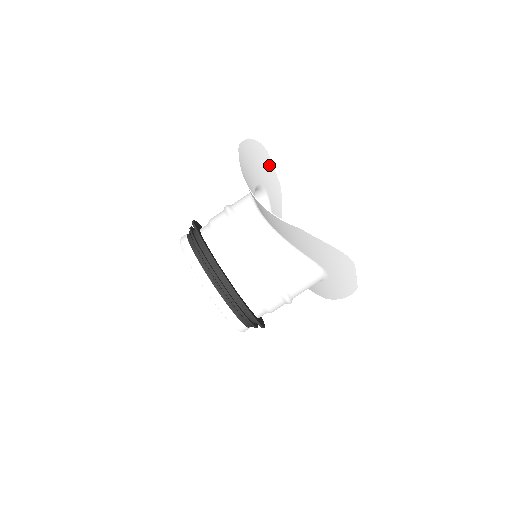
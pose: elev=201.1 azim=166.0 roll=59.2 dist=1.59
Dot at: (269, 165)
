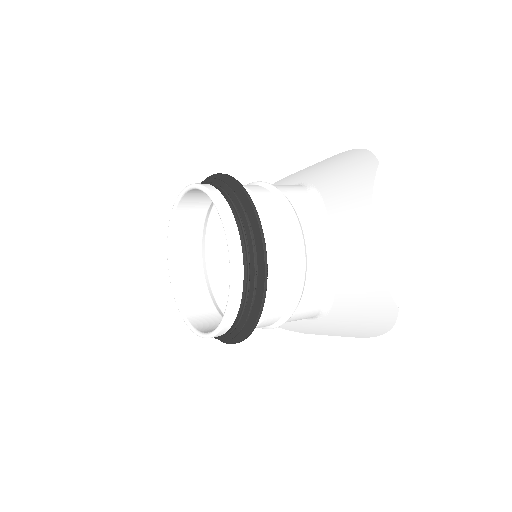
Dot at: (318, 164)
